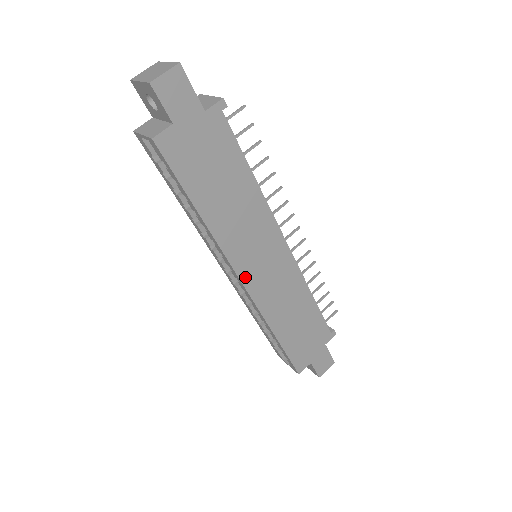
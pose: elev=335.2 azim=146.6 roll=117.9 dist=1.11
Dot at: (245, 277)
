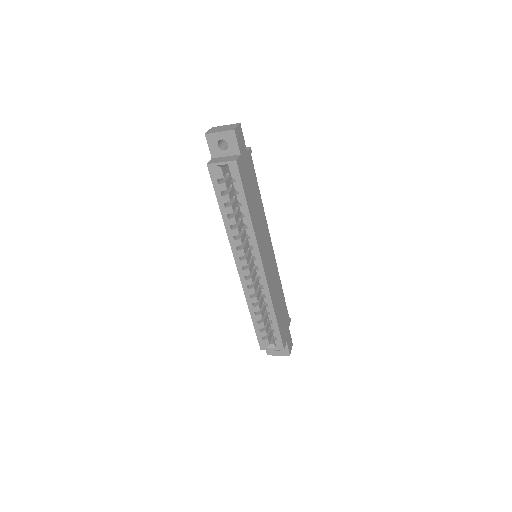
Dot at: (263, 263)
